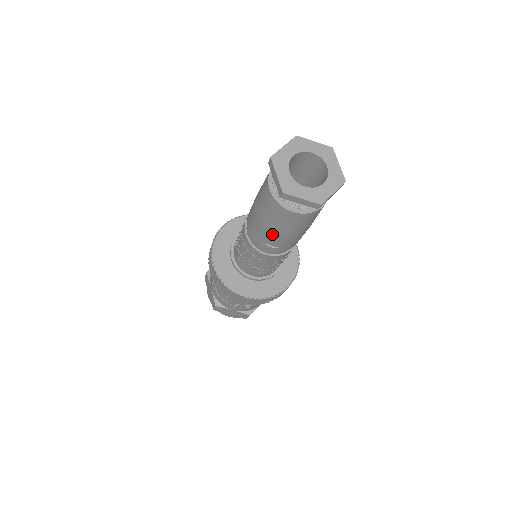
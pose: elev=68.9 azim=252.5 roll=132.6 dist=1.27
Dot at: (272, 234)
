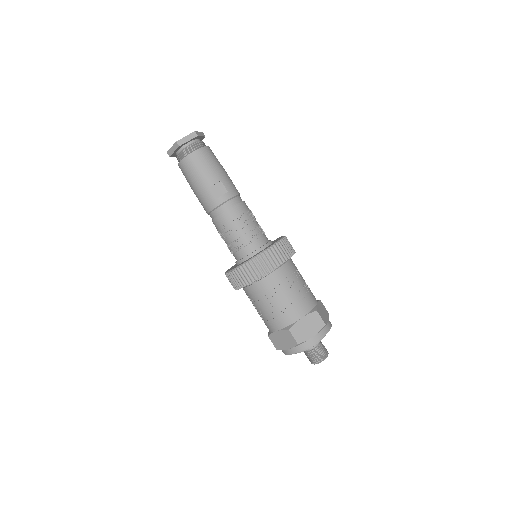
Dot at: (209, 181)
